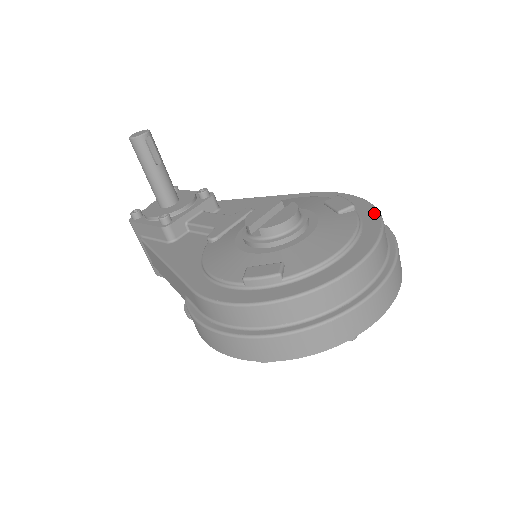
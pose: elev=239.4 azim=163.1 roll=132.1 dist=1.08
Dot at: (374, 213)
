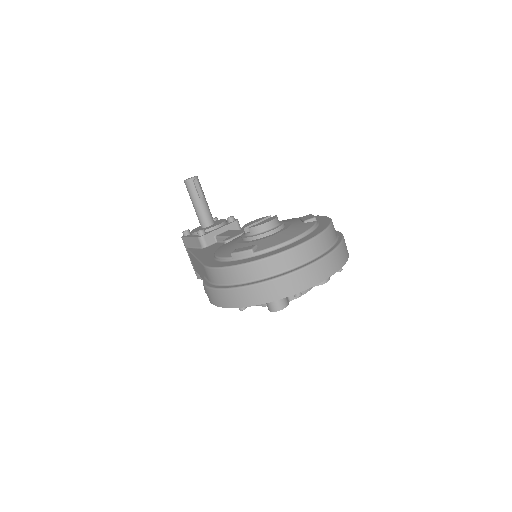
Dot at: (328, 222)
